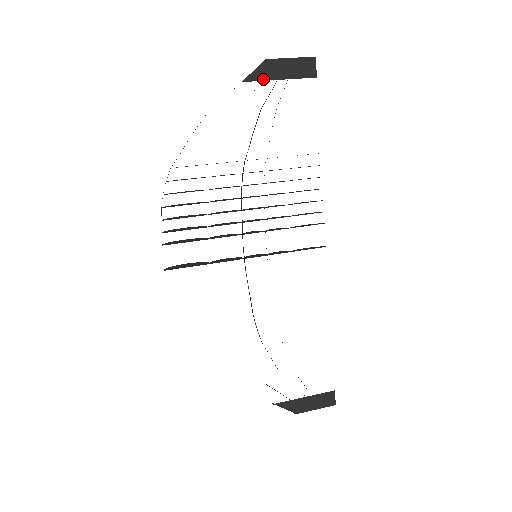
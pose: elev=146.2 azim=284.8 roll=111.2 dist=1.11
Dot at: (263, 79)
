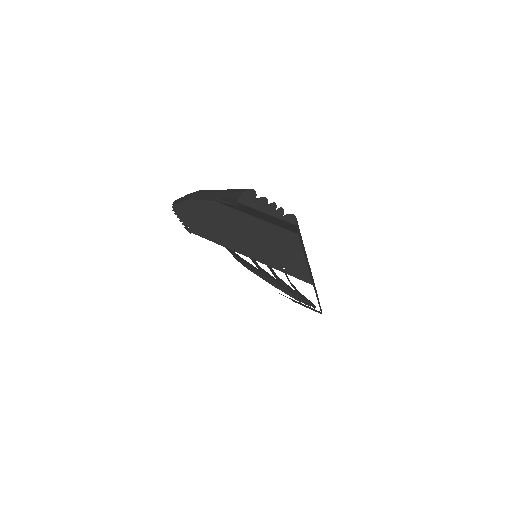
Dot at: (237, 209)
